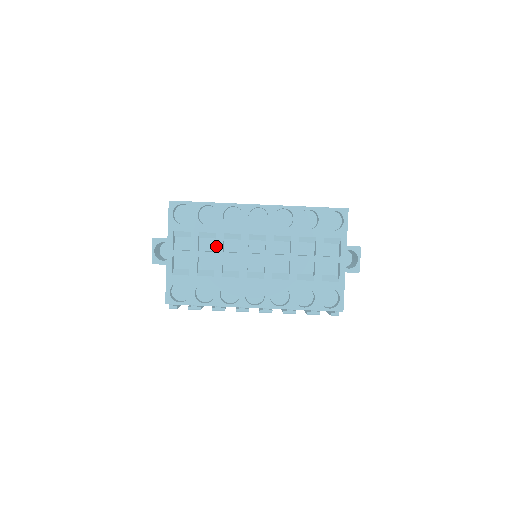
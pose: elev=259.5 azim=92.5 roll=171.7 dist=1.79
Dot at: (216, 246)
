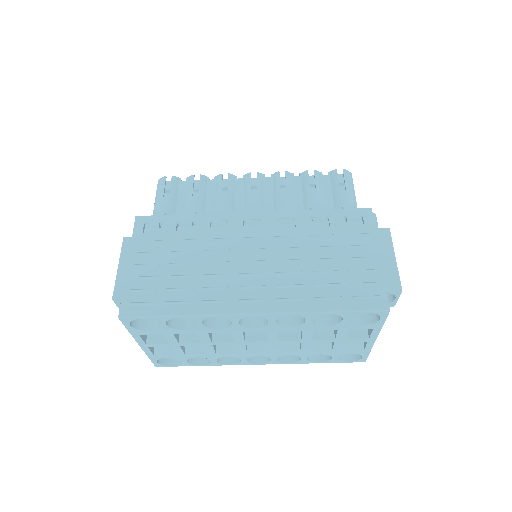
Dot at: (201, 340)
